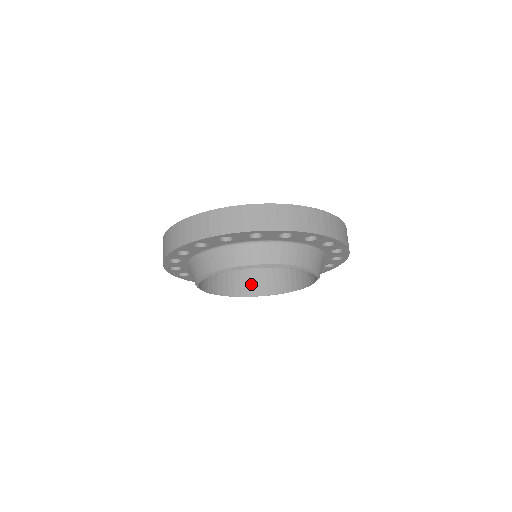
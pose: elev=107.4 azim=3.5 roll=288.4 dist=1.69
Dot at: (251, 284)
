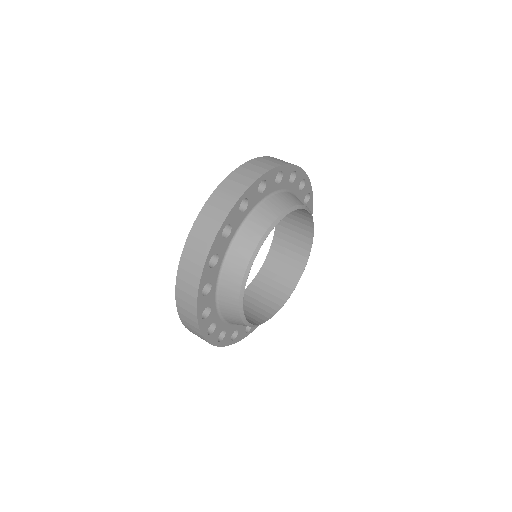
Dot at: occluded
